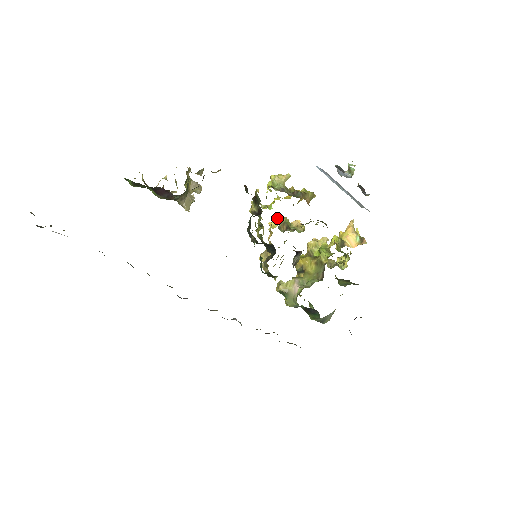
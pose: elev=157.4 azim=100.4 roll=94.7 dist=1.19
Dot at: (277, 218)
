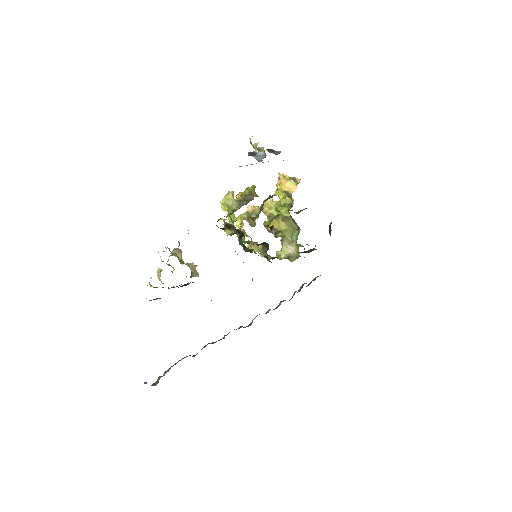
Dot at: occluded
